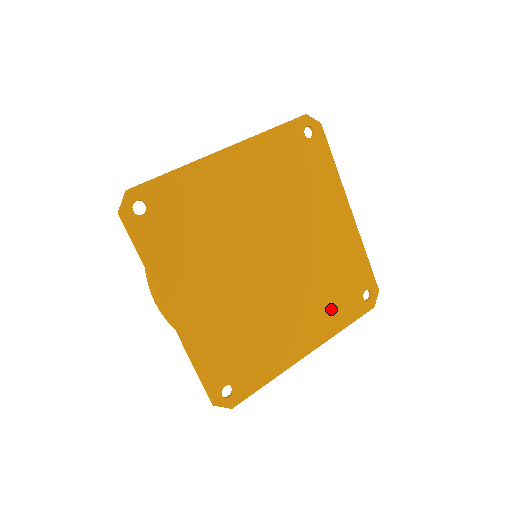
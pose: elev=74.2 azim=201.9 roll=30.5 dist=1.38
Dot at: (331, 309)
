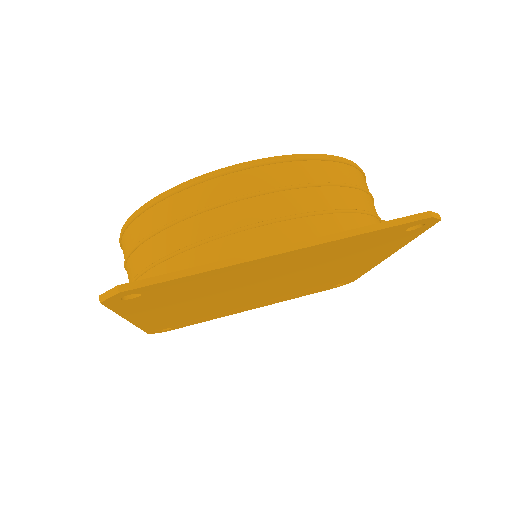
Dot at: (297, 294)
